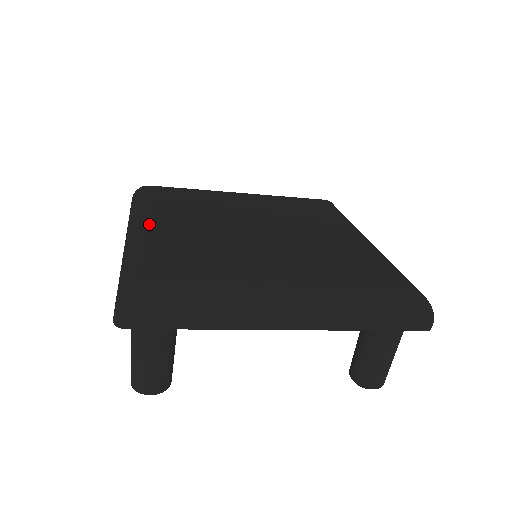
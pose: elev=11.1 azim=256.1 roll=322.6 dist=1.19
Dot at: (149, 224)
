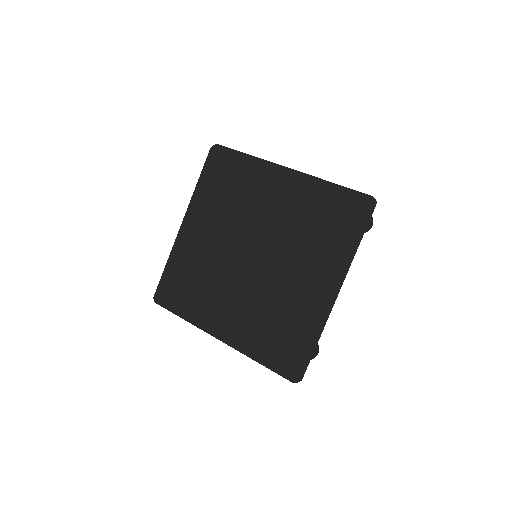
Dot at: (184, 231)
